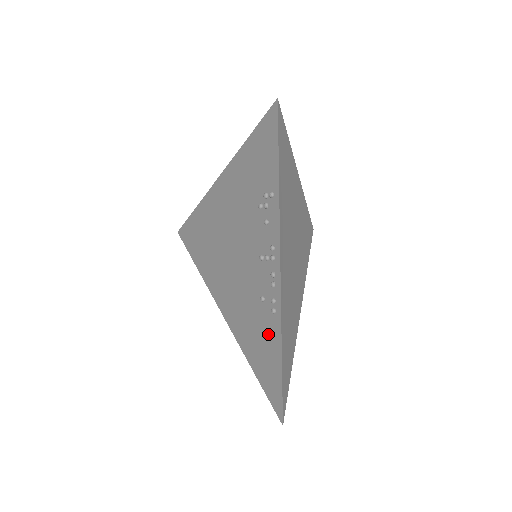
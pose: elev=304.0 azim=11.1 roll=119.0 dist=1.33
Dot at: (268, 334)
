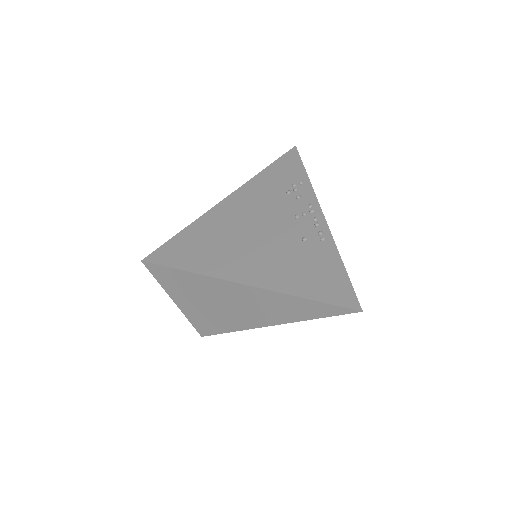
Dot at: (319, 257)
